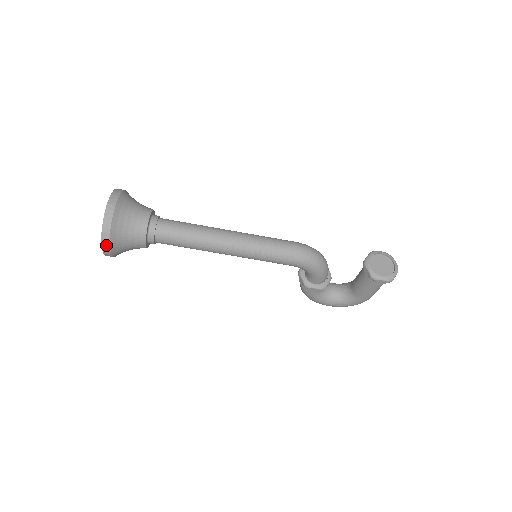
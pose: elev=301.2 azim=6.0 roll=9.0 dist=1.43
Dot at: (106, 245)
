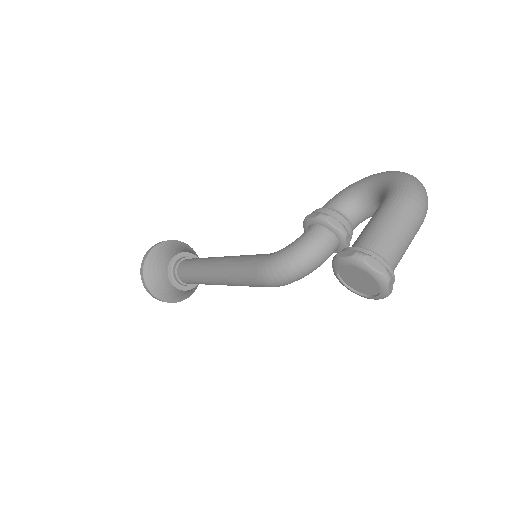
Dot at: (186, 298)
